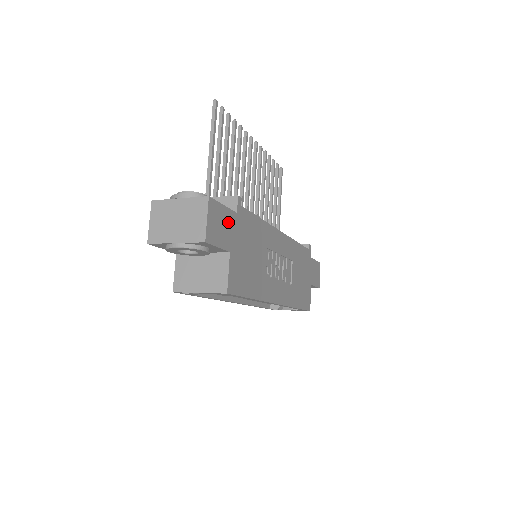
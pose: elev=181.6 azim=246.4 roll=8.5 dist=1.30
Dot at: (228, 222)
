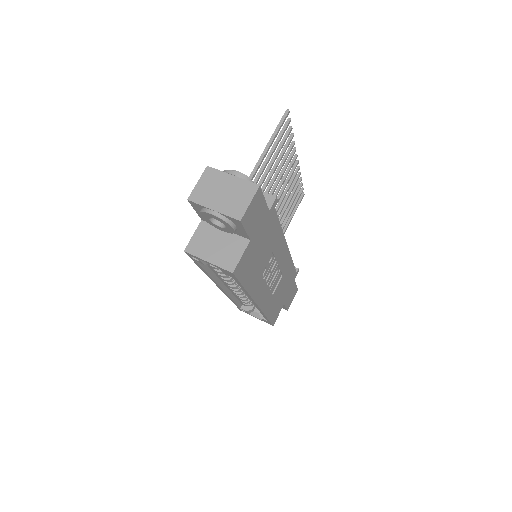
Dot at: (261, 214)
